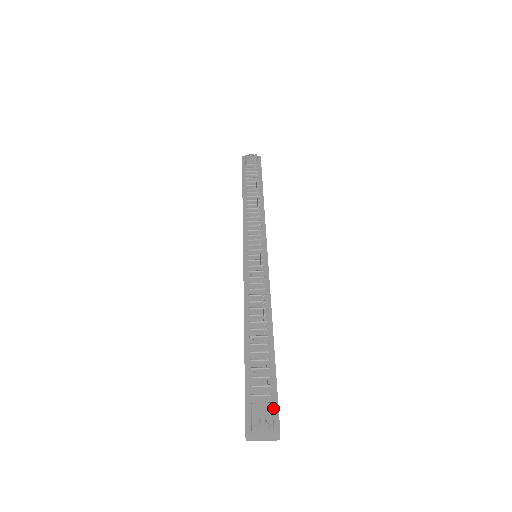
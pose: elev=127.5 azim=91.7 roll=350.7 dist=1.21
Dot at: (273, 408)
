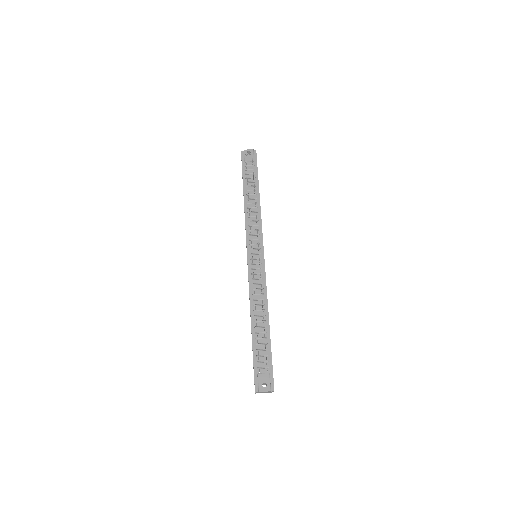
Dot at: (270, 376)
